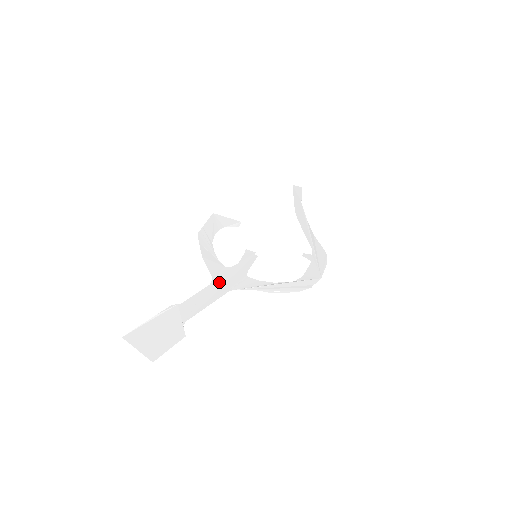
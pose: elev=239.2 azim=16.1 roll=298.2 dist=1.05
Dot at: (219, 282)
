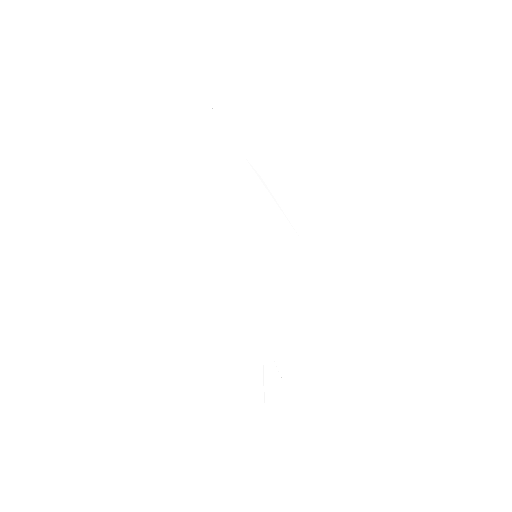
Dot at: (263, 314)
